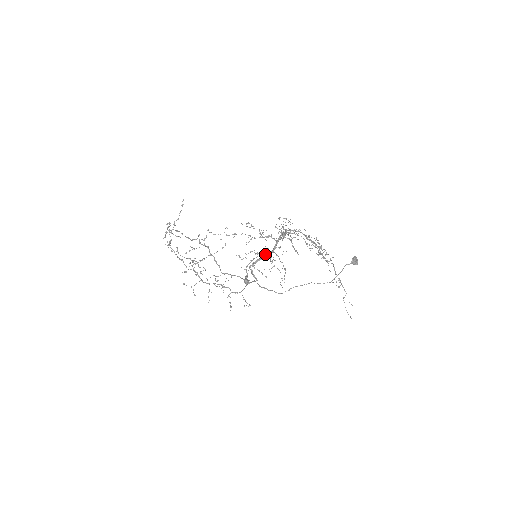
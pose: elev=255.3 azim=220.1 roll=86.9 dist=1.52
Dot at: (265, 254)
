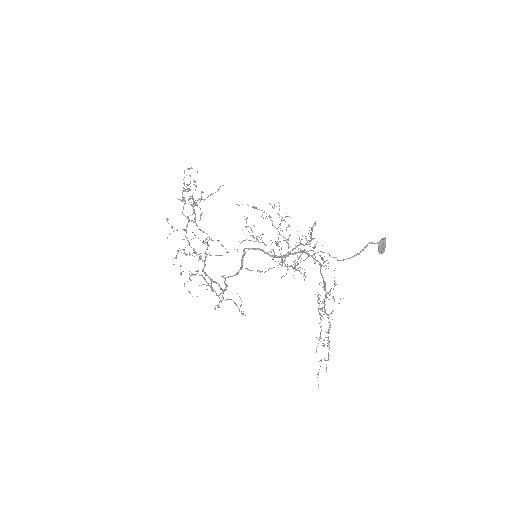
Dot at: (269, 251)
